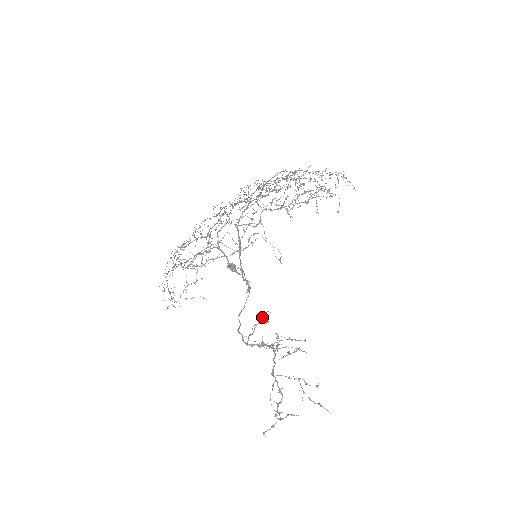
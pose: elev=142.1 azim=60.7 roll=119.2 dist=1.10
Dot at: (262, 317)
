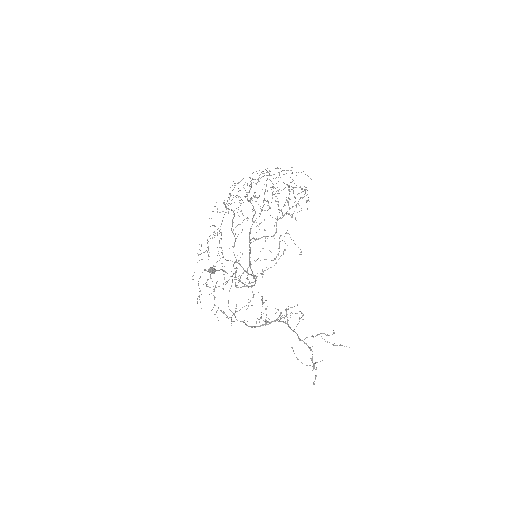
Dot at: (262, 301)
